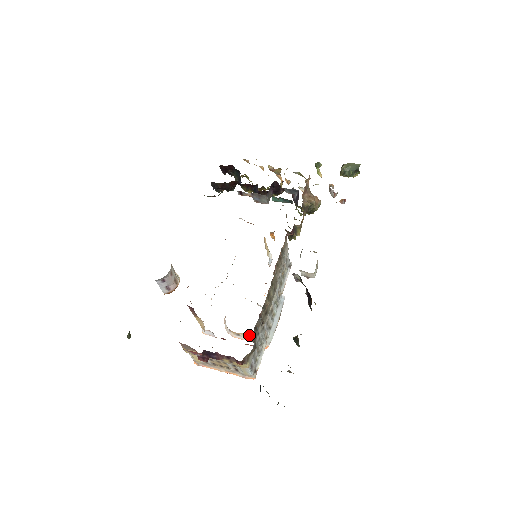
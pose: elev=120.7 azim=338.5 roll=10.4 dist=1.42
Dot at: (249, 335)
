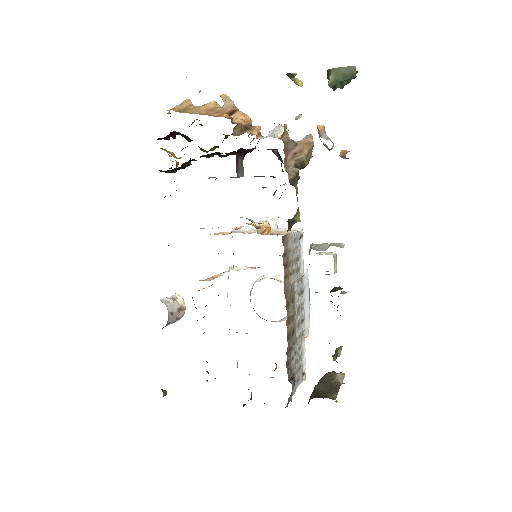
Dot at: (283, 318)
